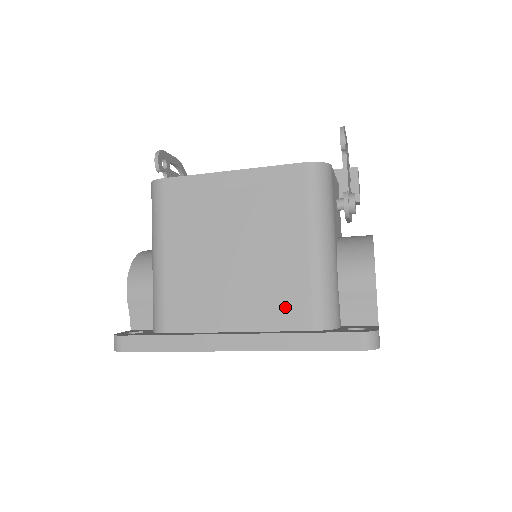
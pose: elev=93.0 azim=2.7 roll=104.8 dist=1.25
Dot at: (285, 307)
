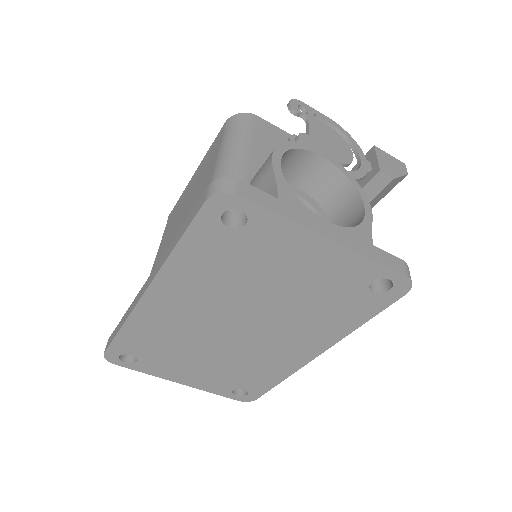
Dot at: occluded
